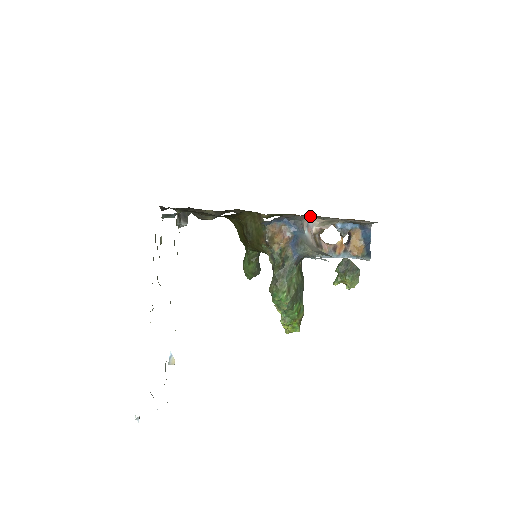
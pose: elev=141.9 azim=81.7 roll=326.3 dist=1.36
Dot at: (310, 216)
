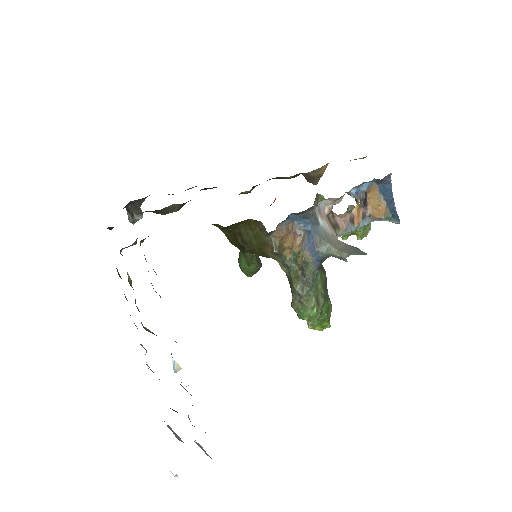
Dot at: occluded
